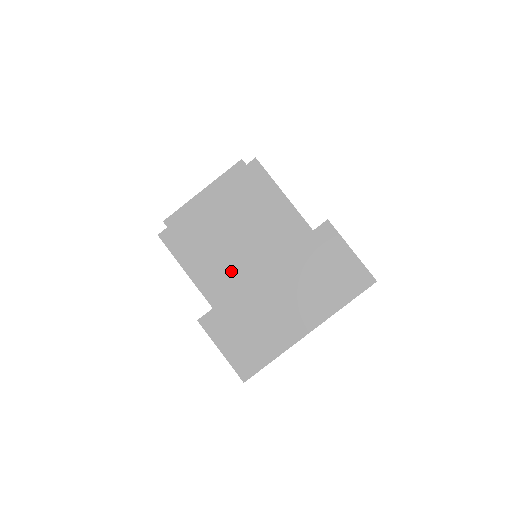
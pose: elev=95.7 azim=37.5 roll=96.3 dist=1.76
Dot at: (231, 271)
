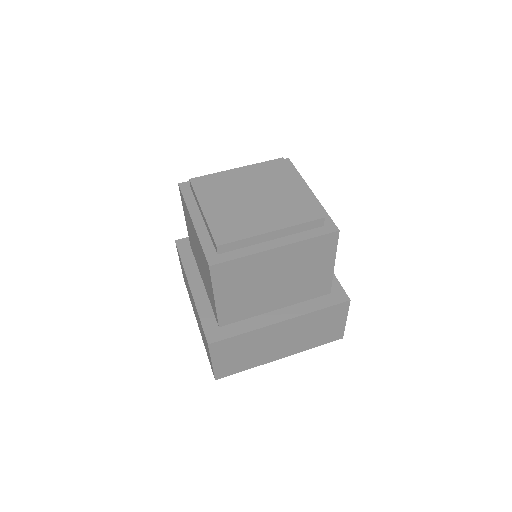
Dot at: (253, 306)
